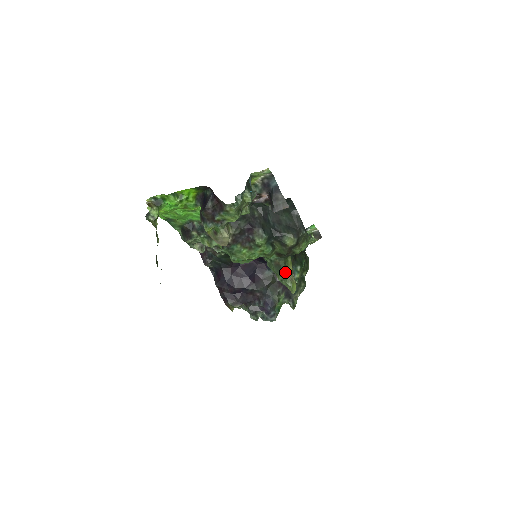
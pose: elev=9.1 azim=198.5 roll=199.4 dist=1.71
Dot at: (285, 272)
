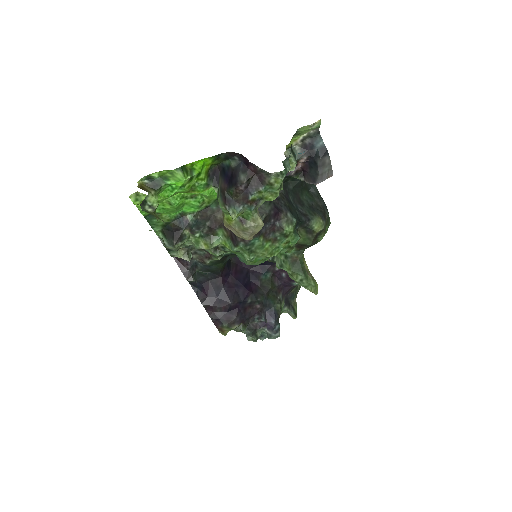
Dot at: (305, 269)
